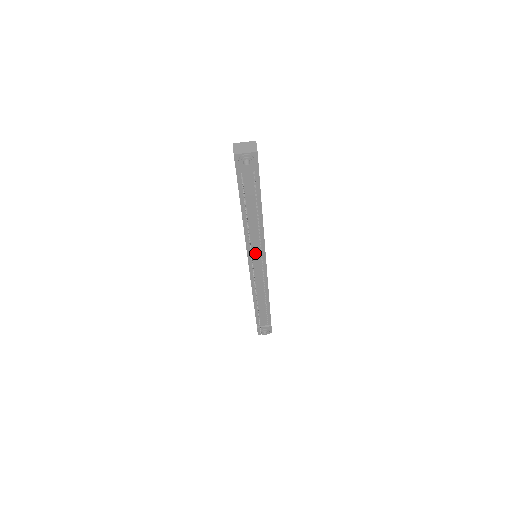
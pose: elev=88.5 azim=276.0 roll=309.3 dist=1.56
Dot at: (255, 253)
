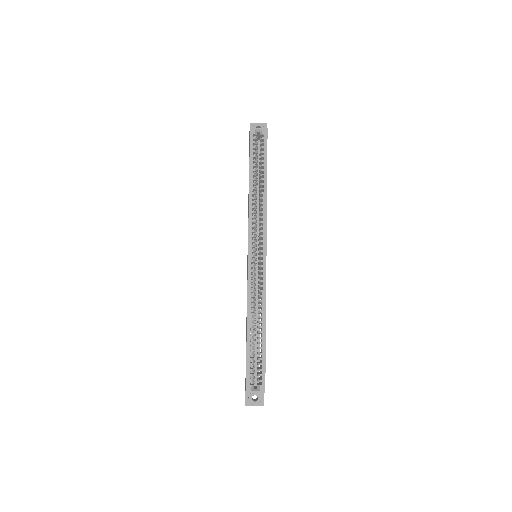
Dot at: occluded
